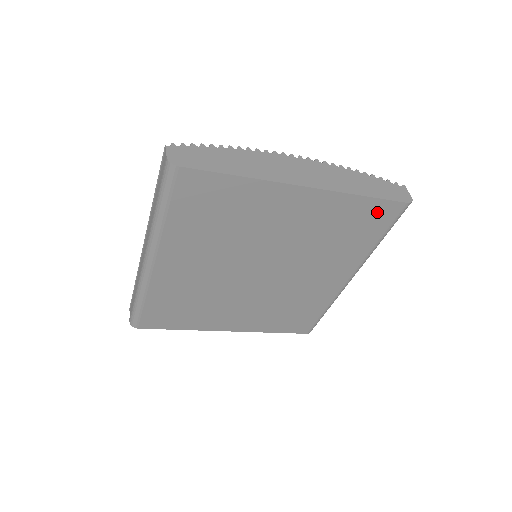
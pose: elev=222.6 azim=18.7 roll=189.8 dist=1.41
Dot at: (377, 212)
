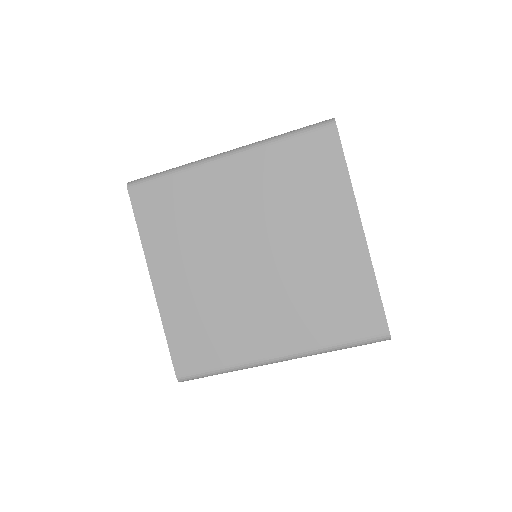
Dot at: (368, 313)
